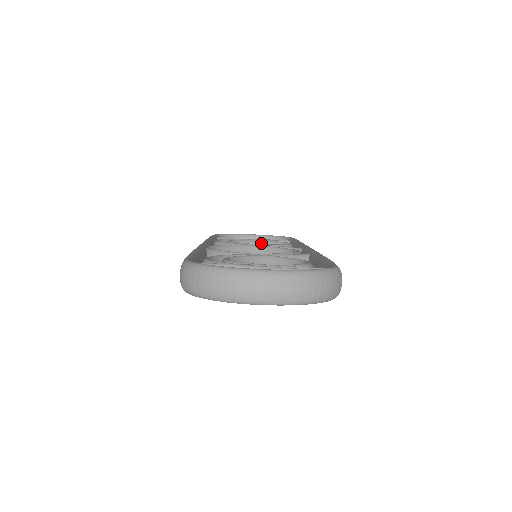
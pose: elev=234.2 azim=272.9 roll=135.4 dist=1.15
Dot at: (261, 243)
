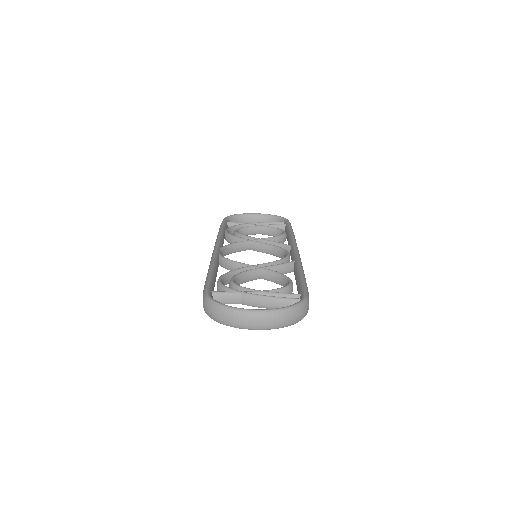
Dot at: (262, 228)
